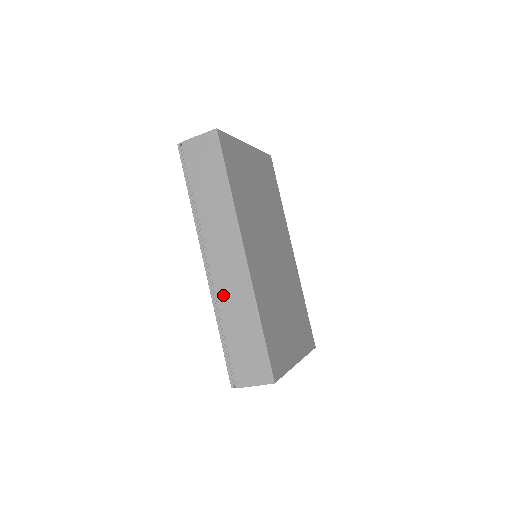
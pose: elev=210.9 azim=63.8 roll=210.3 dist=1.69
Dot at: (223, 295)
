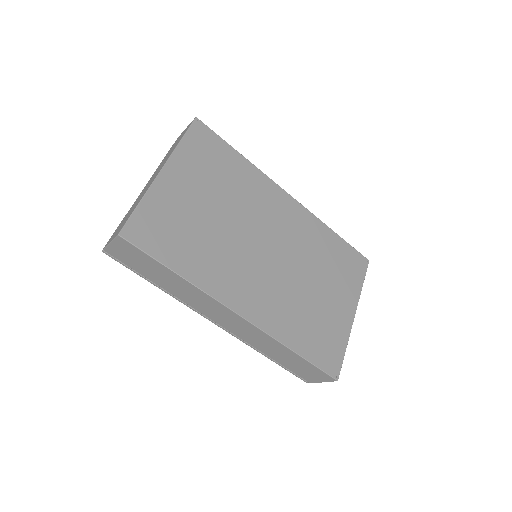
Dot at: (249, 340)
